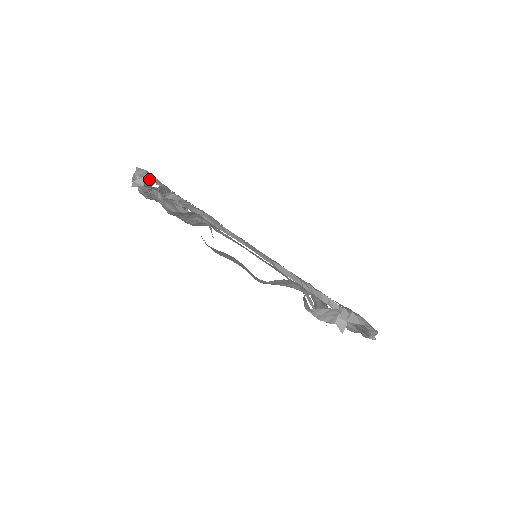
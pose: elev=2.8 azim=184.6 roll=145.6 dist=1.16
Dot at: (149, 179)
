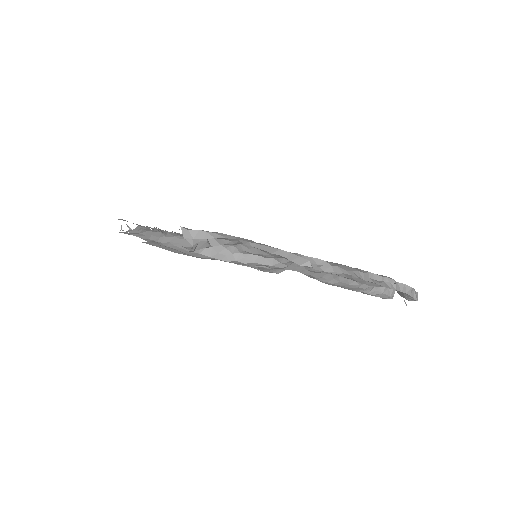
Dot at: occluded
